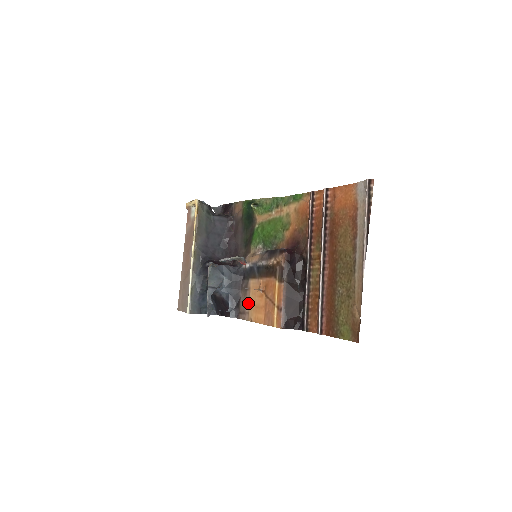
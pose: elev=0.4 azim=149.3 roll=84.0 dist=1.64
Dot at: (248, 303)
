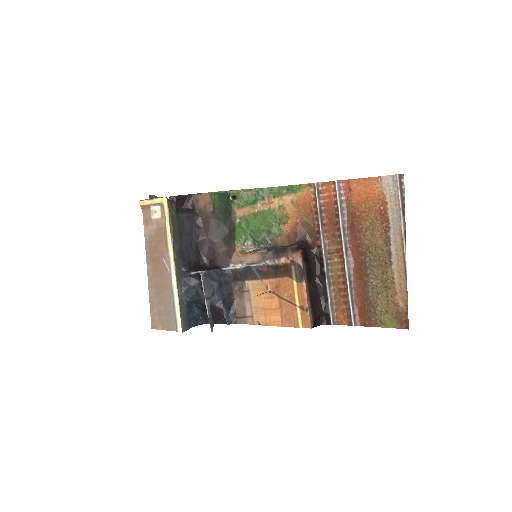
Dot at: (249, 306)
